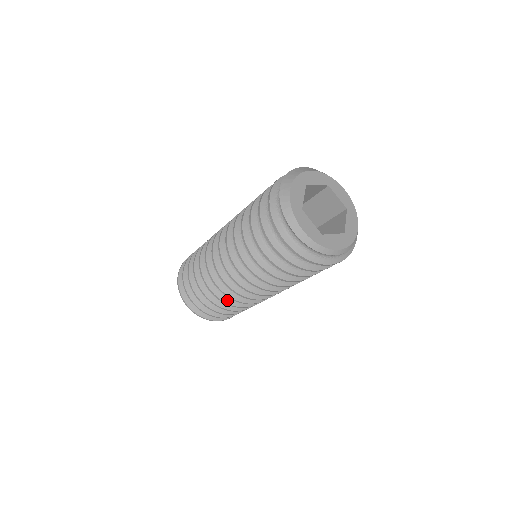
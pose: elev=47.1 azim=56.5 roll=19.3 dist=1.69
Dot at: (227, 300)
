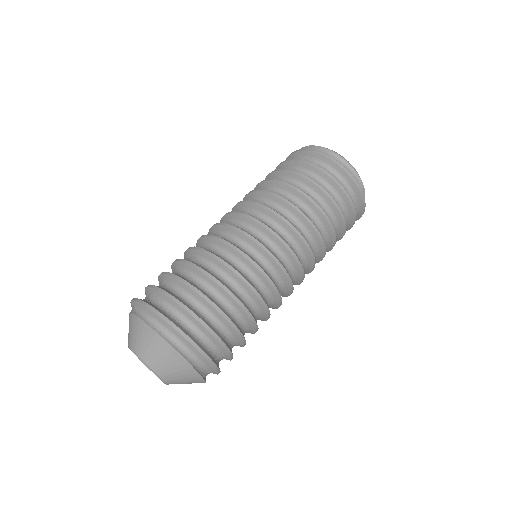
Dot at: (229, 263)
